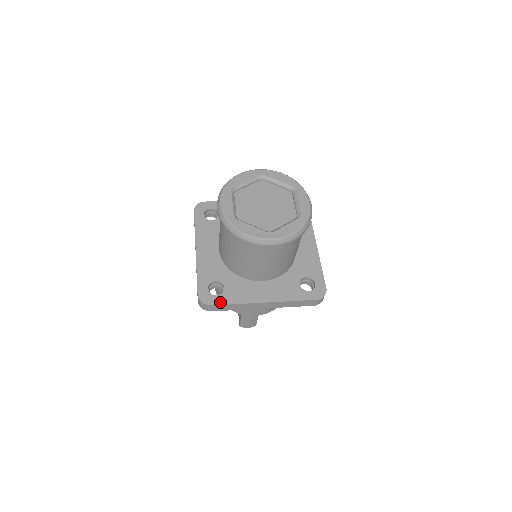
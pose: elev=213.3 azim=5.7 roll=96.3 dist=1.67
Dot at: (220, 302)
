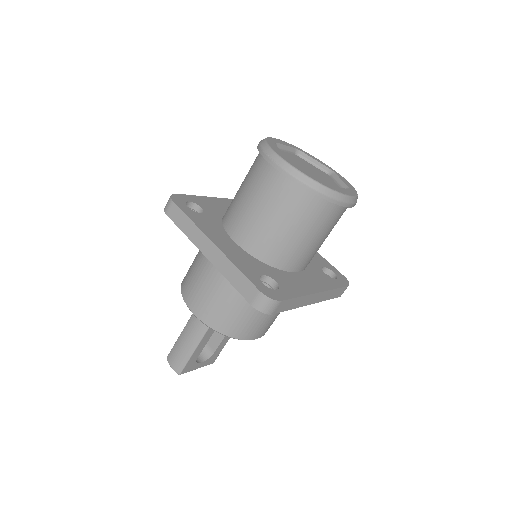
Dot at: (183, 208)
